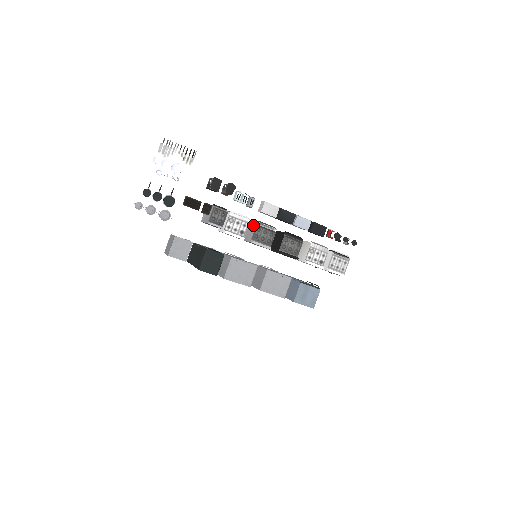
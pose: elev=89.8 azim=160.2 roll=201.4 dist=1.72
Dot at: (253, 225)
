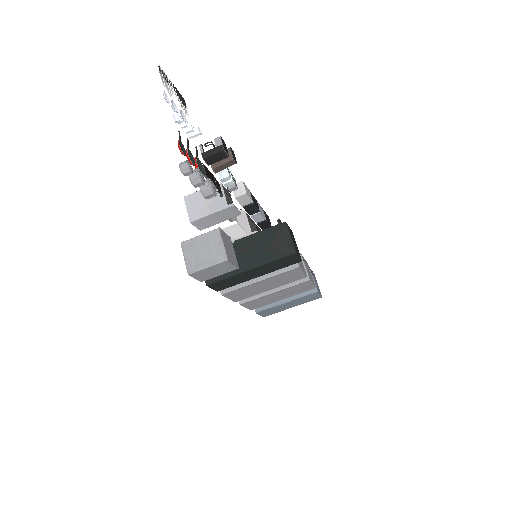
Dot at: (236, 217)
